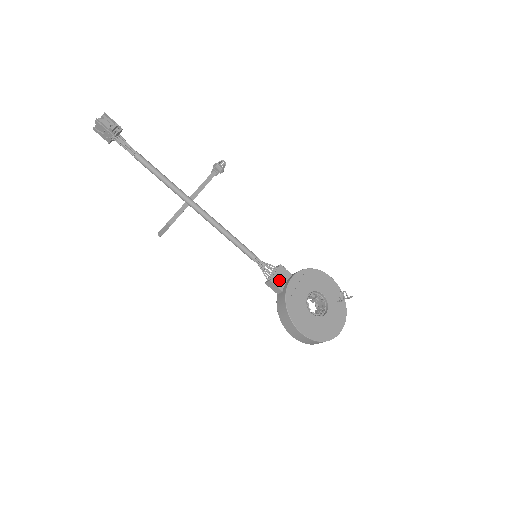
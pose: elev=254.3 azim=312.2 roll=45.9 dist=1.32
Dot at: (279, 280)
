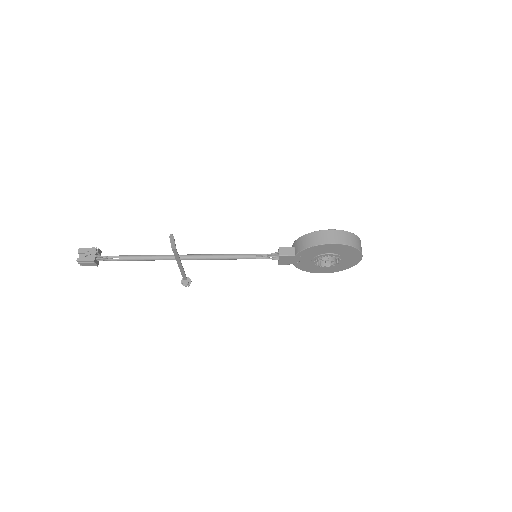
Dot at: occluded
